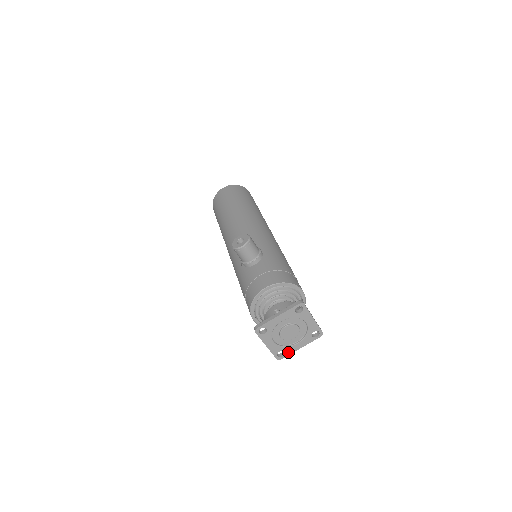
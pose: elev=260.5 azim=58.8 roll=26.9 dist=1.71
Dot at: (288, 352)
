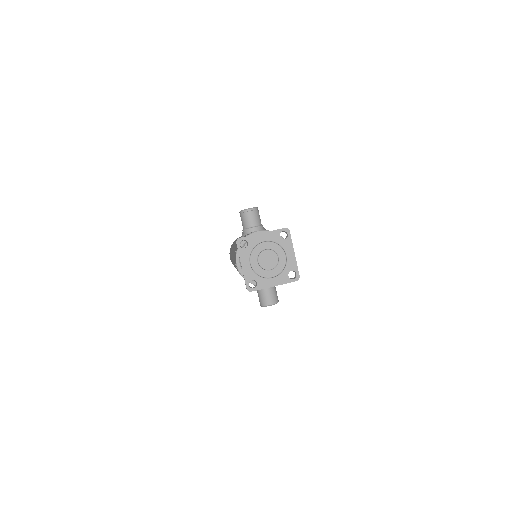
Dot at: (260, 285)
